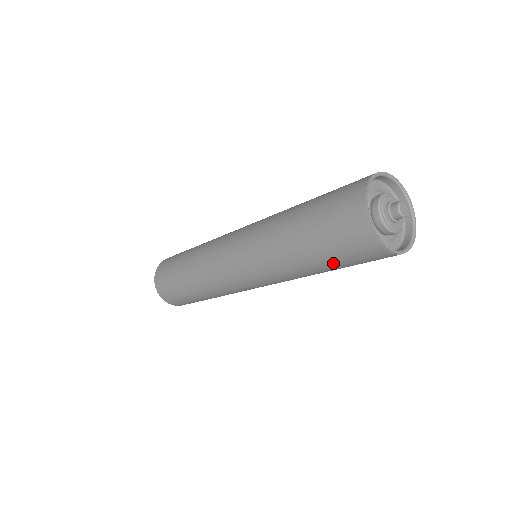
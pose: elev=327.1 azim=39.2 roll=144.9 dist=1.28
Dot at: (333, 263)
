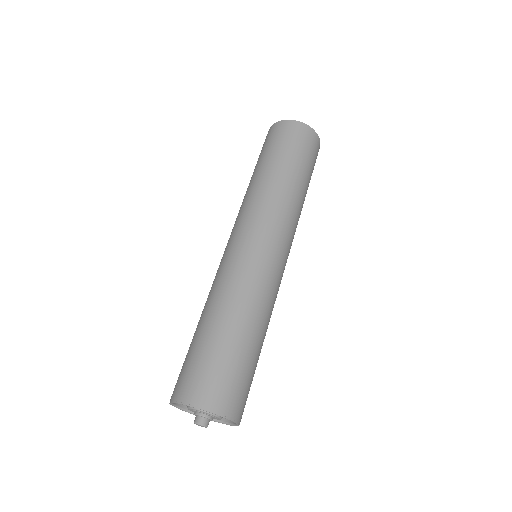
Dot at: (306, 168)
